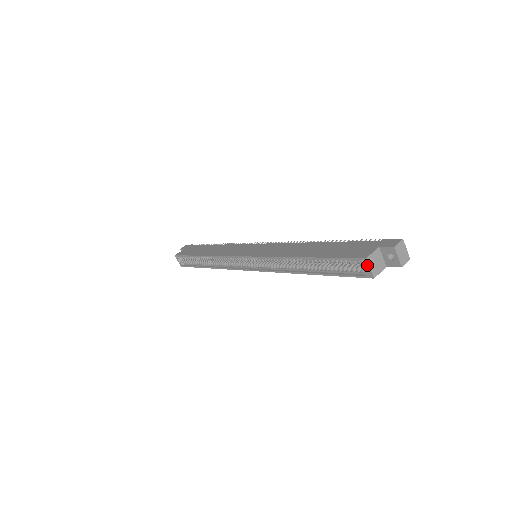
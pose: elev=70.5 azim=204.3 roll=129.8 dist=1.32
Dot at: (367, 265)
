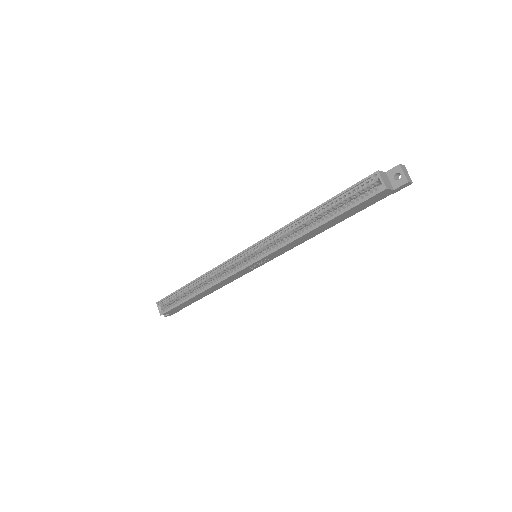
Dot at: (379, 177)
